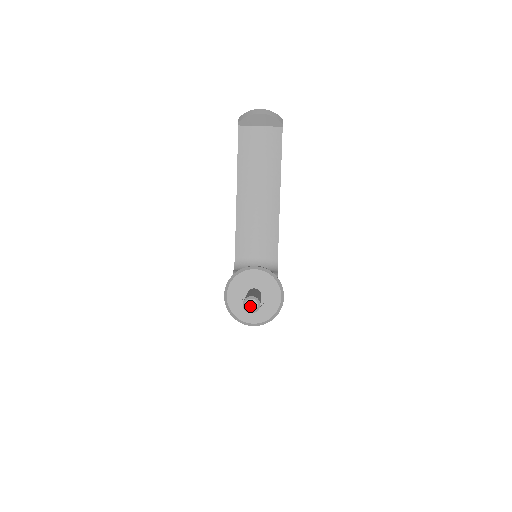
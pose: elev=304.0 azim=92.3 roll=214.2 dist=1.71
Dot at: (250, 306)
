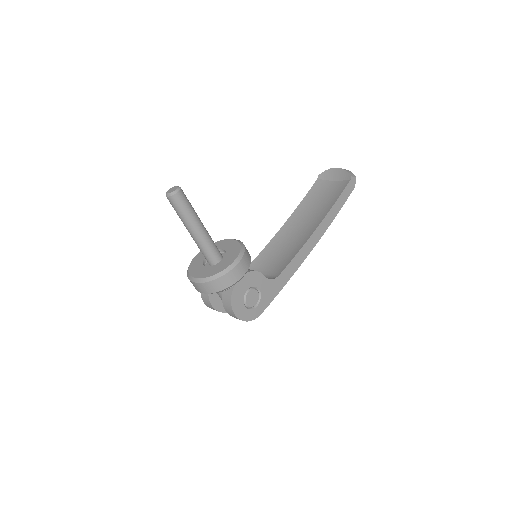
Dot at: (170, 190)
